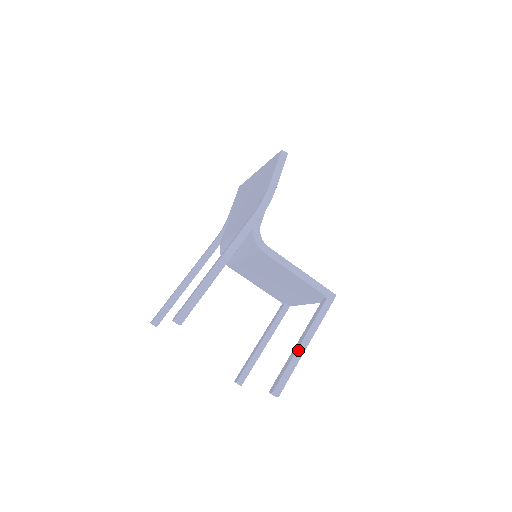
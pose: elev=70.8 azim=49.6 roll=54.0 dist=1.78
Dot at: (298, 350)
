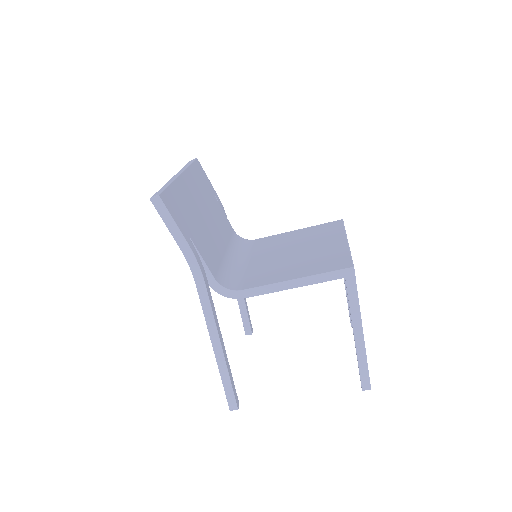
Dot at: (356, 345)
